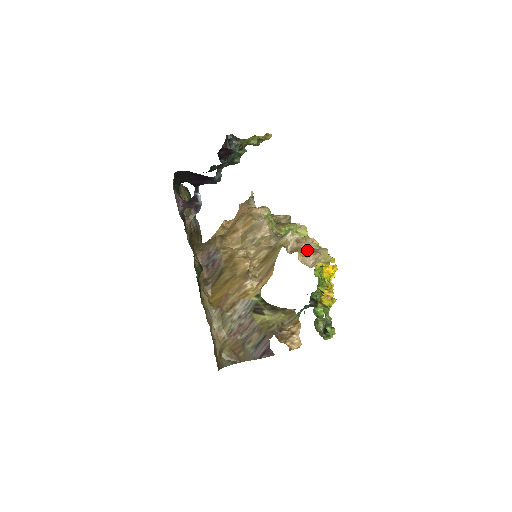
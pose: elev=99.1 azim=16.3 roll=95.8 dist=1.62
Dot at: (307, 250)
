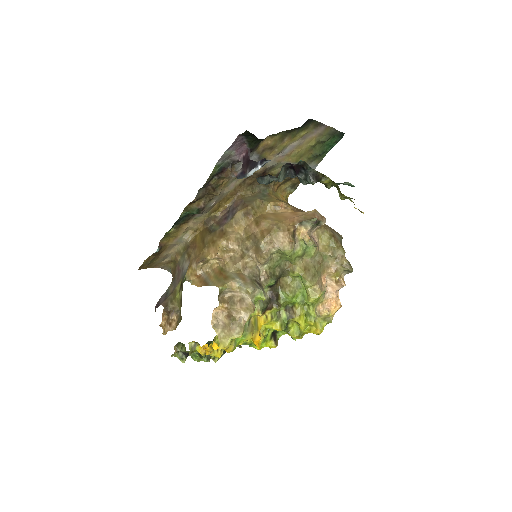
Dot at: (236, 314)
